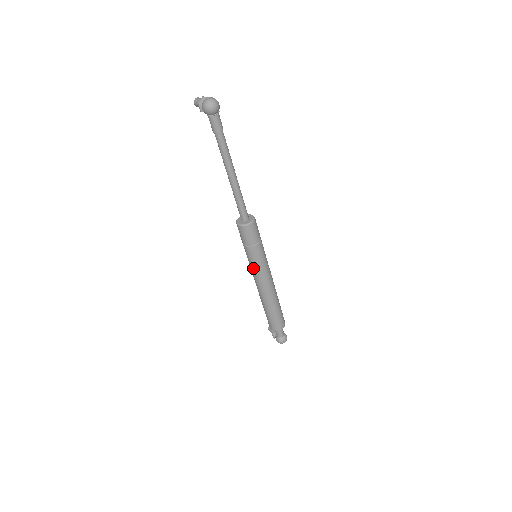
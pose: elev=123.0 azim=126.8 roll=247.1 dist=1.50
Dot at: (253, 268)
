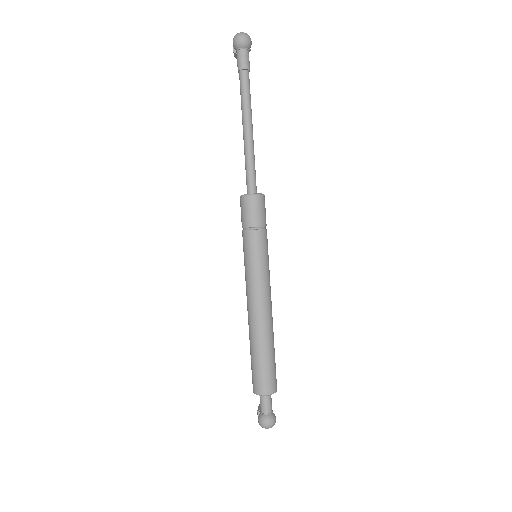
Dot at: (246, 268)
